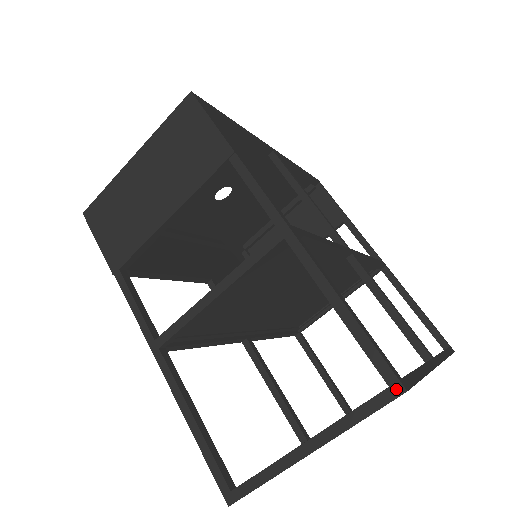
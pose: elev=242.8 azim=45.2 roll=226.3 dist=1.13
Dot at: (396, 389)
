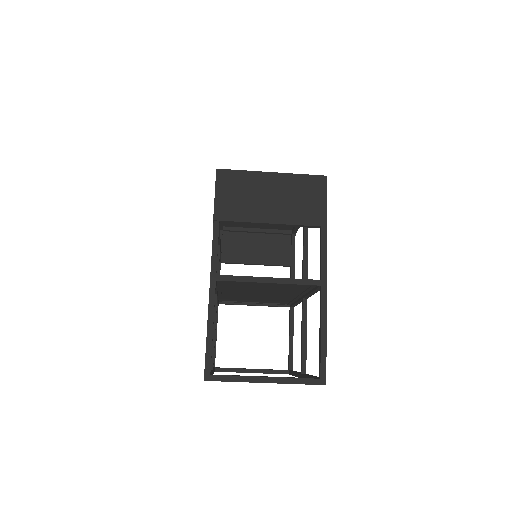
Dot at: (323, 381)
